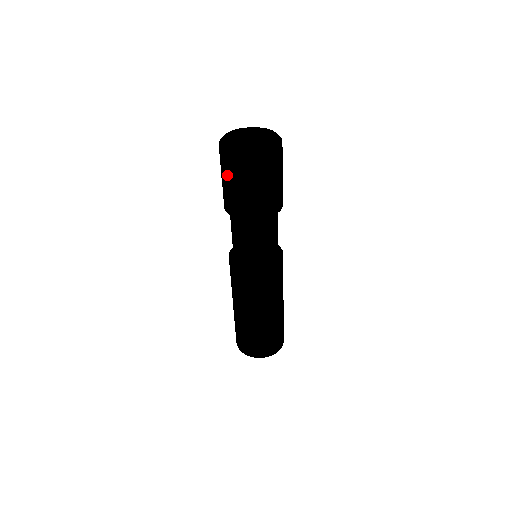
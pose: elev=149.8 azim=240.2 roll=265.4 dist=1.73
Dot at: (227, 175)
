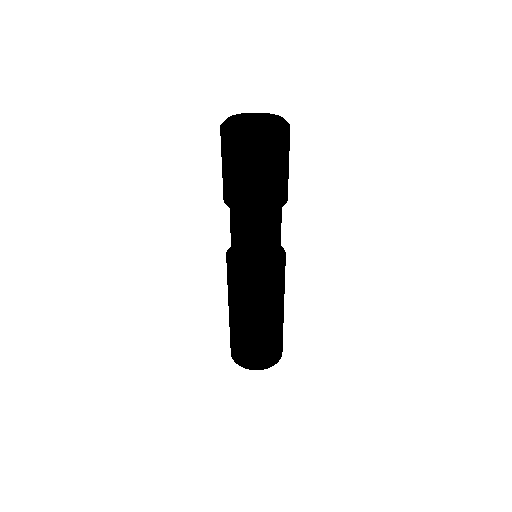
Dot at: (243, 165)
